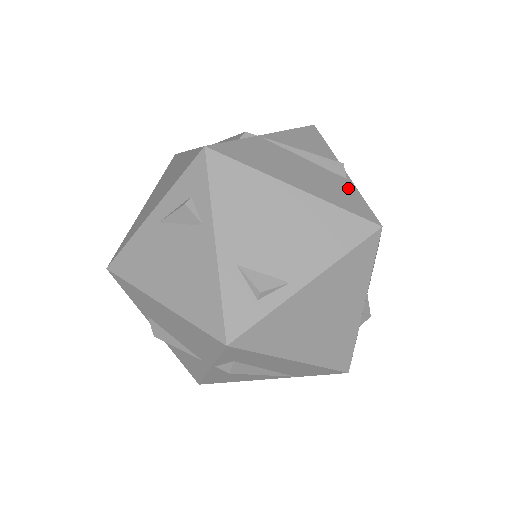
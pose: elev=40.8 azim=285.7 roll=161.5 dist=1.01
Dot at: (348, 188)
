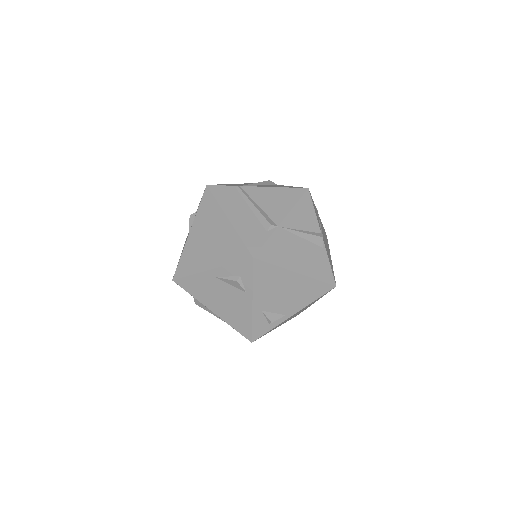
Dot at: (323, 258)
